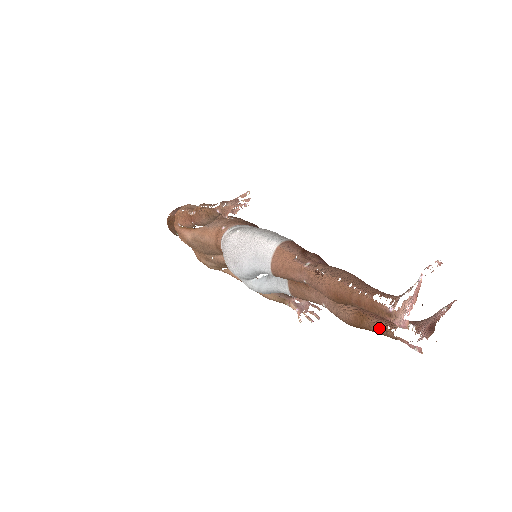
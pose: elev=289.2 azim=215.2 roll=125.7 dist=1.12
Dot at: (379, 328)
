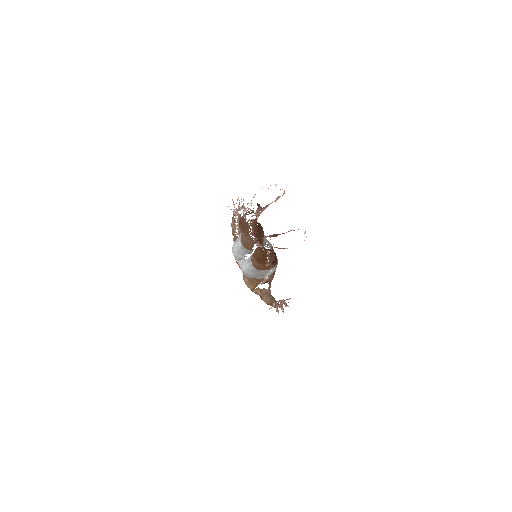
Dot at: occluded
